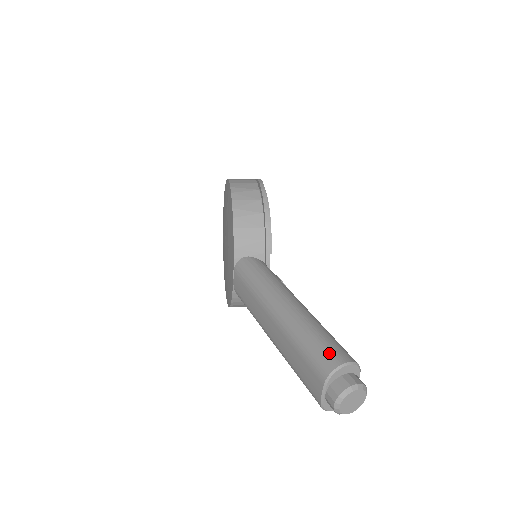
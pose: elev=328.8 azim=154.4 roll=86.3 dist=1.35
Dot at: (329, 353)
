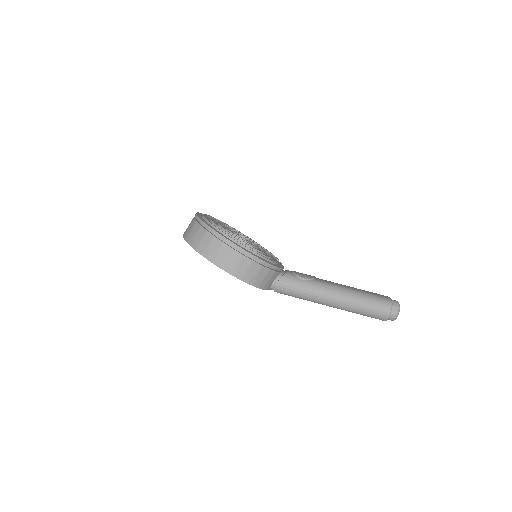
Dot at: (379, 313)
